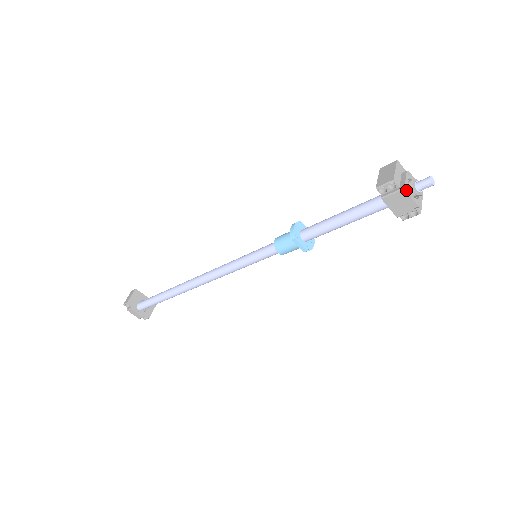
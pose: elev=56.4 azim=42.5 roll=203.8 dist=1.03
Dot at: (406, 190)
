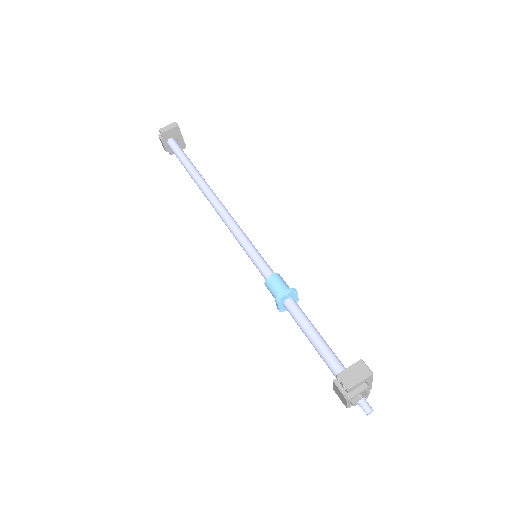
Dot at: (348, 401)
